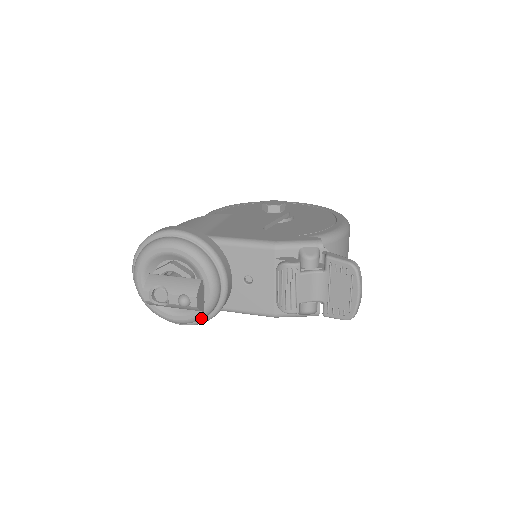
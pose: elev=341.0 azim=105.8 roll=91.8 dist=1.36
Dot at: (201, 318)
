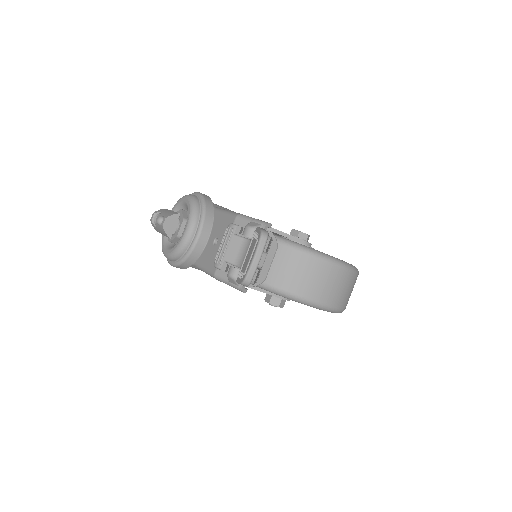
Dot at: (175, 255)
